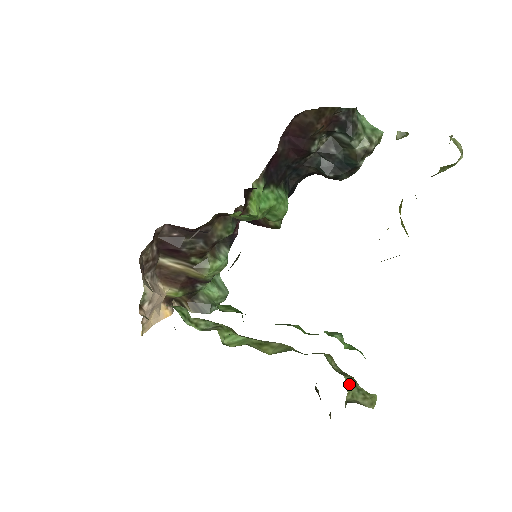
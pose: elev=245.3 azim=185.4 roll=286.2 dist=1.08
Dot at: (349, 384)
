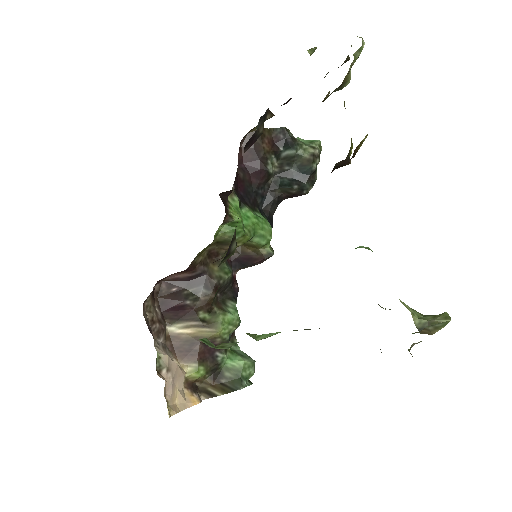
Dot at: (408, 306)
